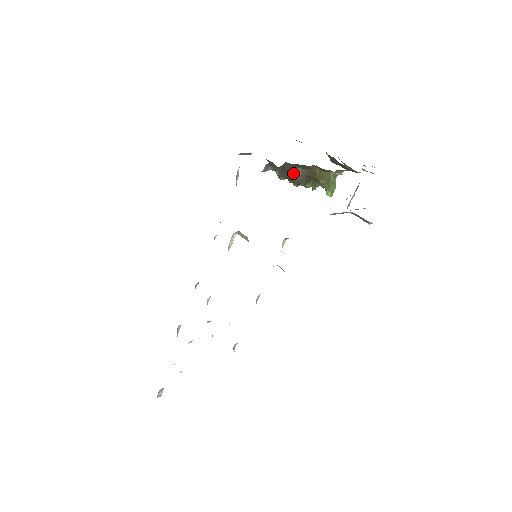
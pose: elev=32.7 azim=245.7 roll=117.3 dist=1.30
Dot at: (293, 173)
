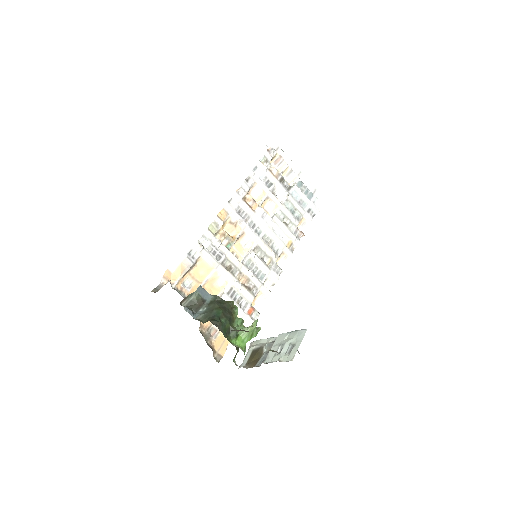
Dot at: occluded
